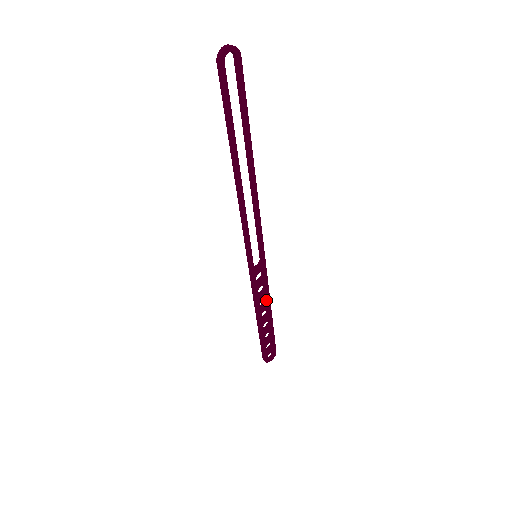
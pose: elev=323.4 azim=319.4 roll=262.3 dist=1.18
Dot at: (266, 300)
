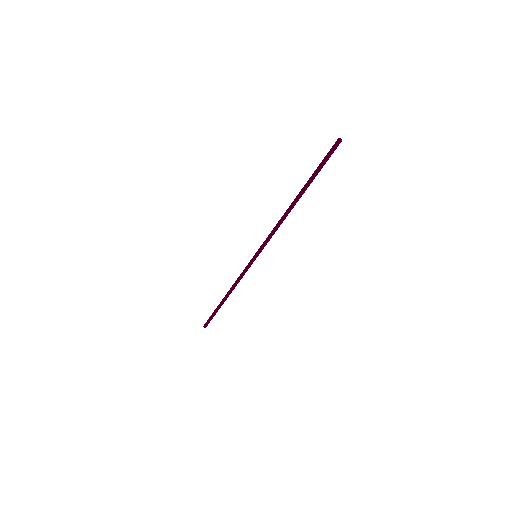
Dot at: occluded
